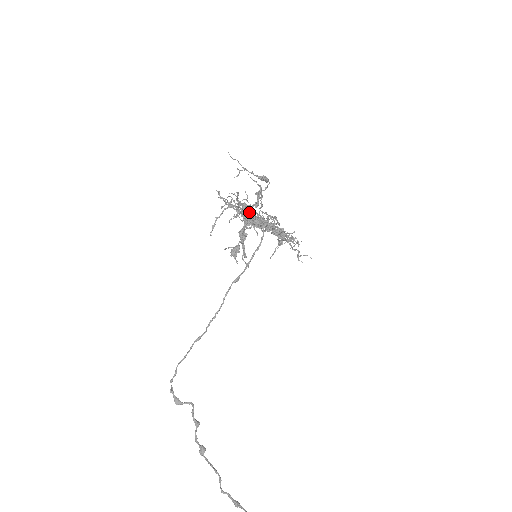
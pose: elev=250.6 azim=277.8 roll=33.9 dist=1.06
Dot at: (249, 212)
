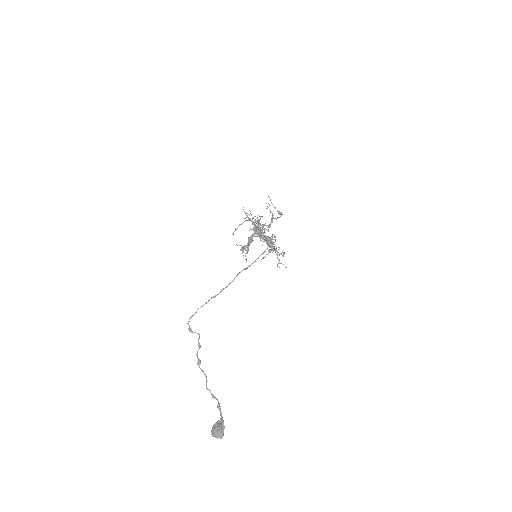
Dot at: occluded
